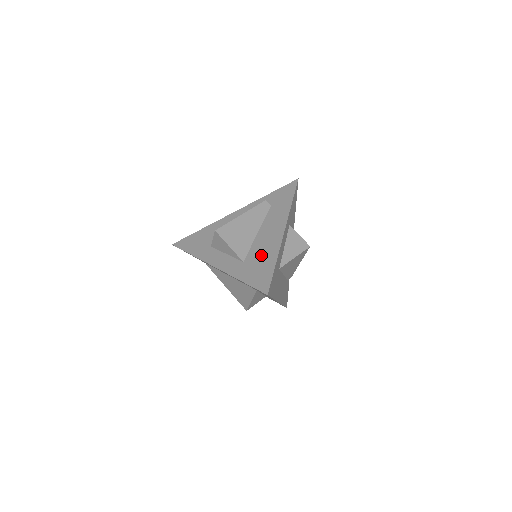
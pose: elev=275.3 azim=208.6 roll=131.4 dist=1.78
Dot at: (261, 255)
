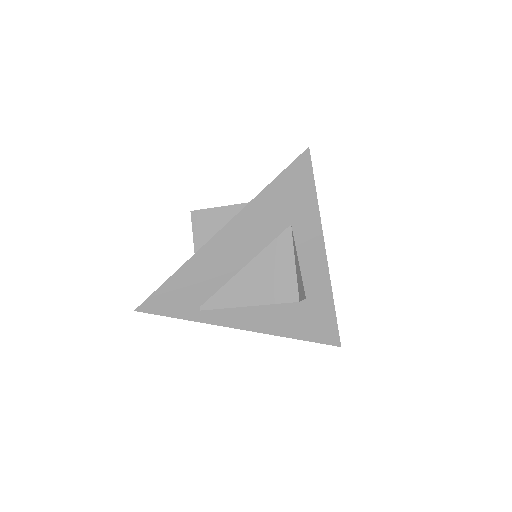
Dot at: occluded
